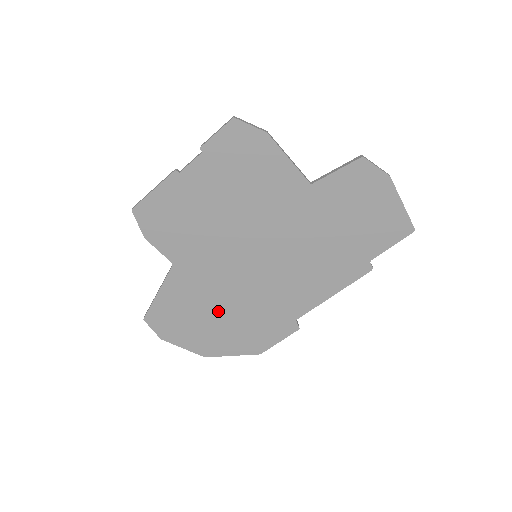
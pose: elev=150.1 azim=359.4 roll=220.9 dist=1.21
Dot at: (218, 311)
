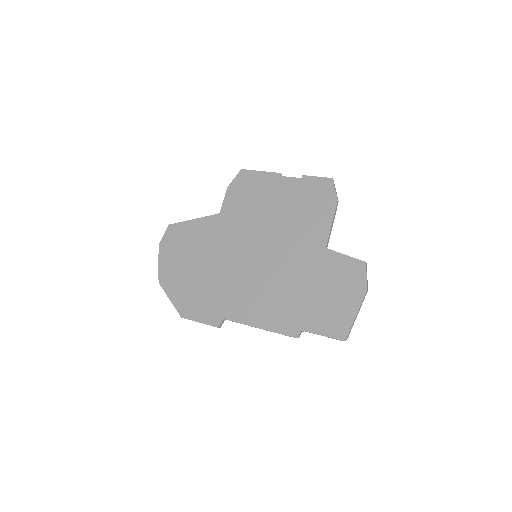
Dot at: (201, 263)
